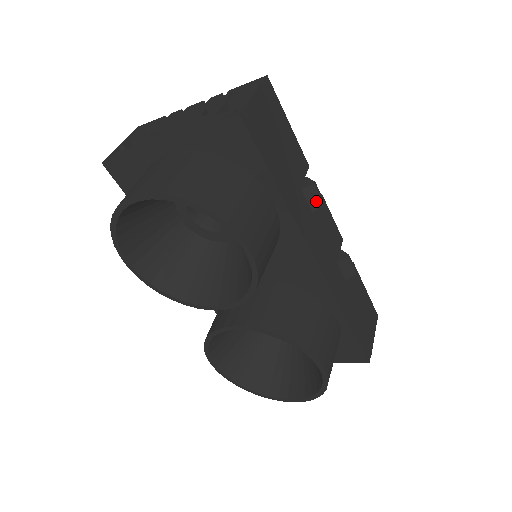
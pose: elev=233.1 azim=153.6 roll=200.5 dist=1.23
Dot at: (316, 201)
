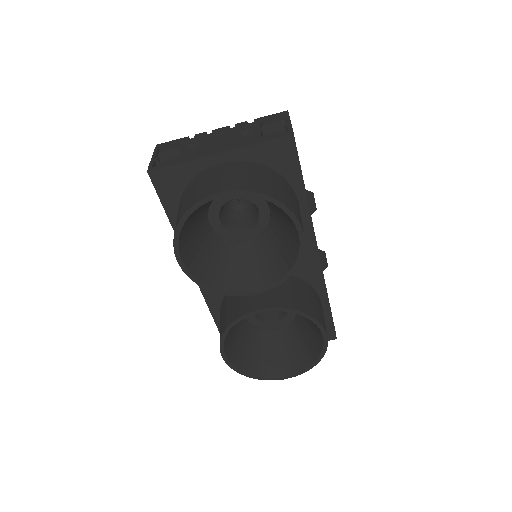
Dot at: (313, 207)
